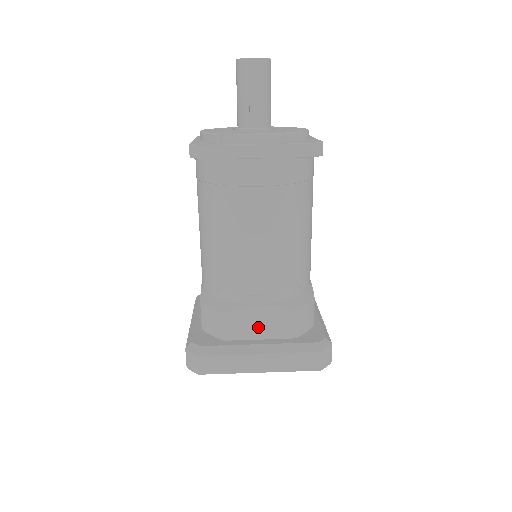
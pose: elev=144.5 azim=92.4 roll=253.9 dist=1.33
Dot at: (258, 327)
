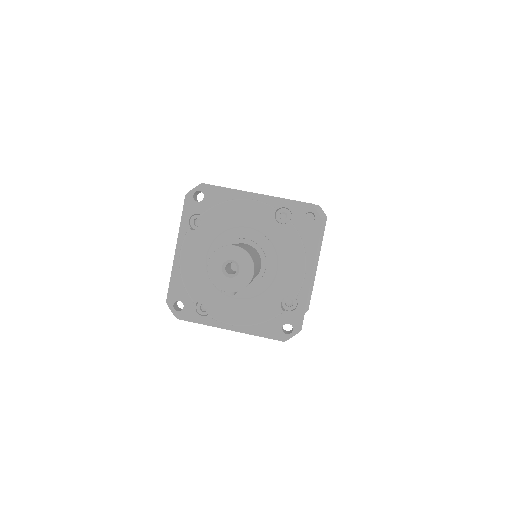
Dot at: occluded
